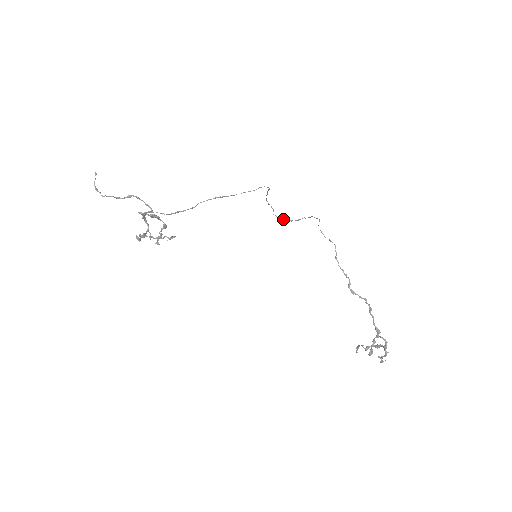
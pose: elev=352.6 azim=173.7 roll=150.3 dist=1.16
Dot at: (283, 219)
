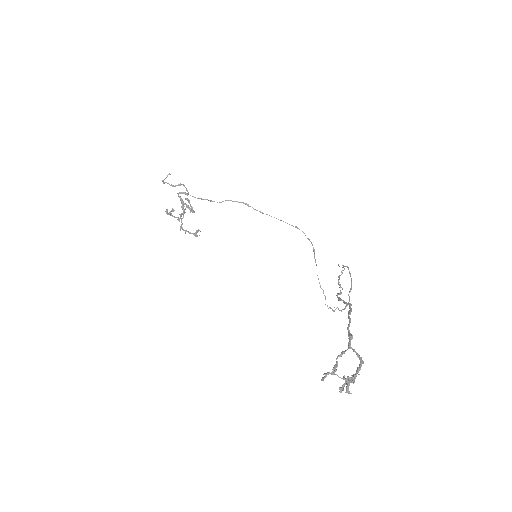
Dot at: occluded
